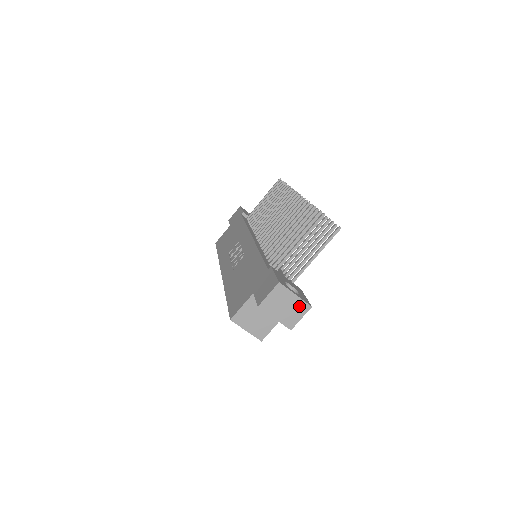
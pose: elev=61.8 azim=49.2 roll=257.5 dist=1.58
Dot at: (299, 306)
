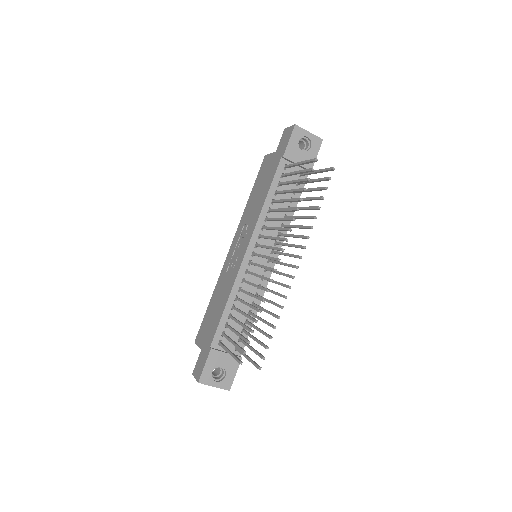
Dot at: (220, 387)
